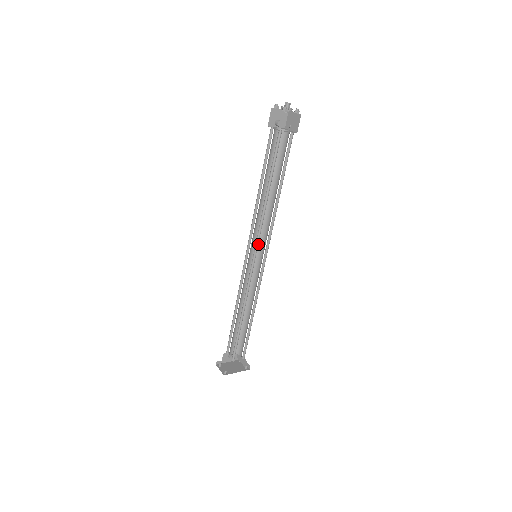
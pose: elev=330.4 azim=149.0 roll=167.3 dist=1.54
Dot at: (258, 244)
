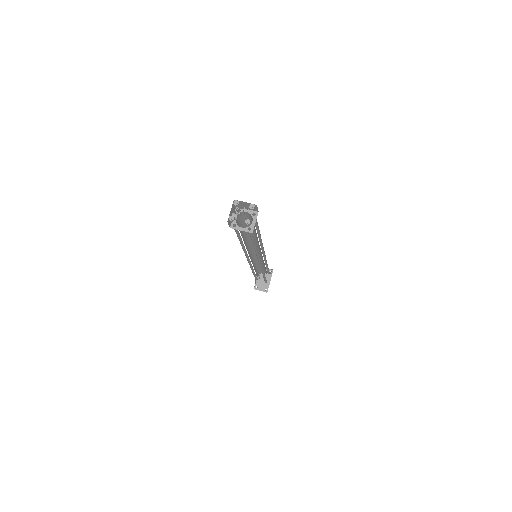
Dot at: (251, 249)
